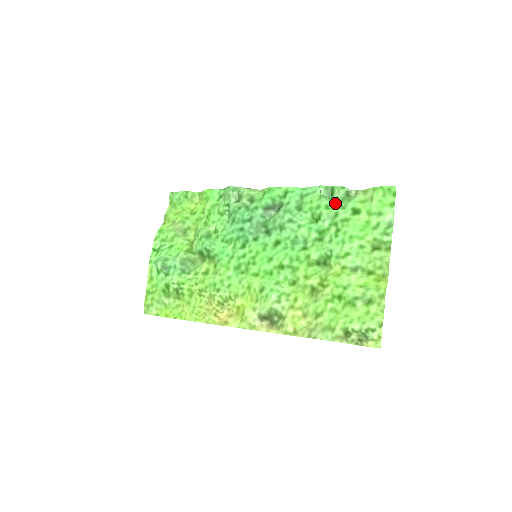
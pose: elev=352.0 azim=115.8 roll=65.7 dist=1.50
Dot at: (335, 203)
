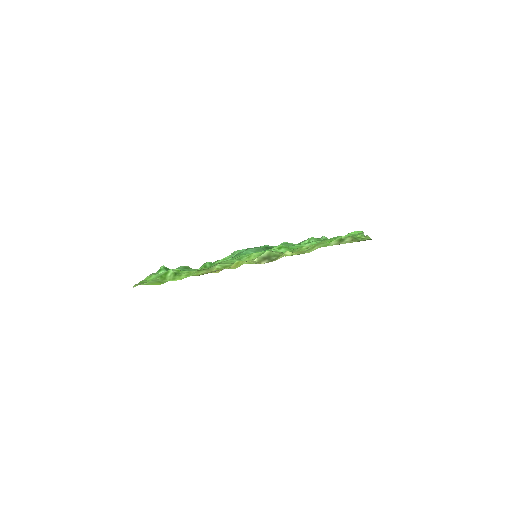
Dot at: occluded
